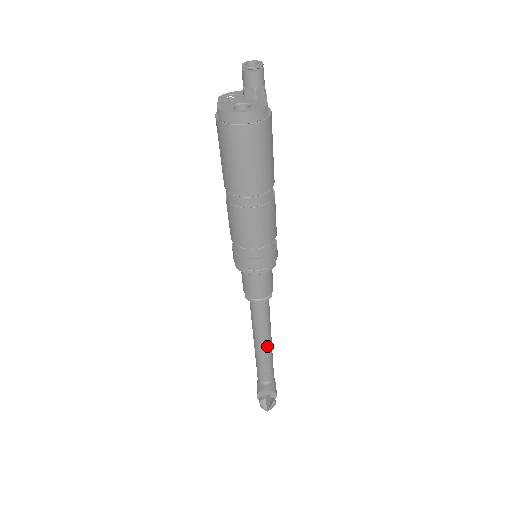
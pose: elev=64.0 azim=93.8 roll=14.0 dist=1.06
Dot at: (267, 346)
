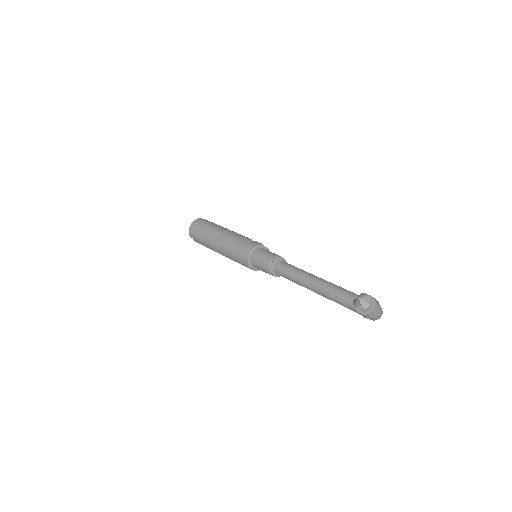
Dot at: (319, 281)
